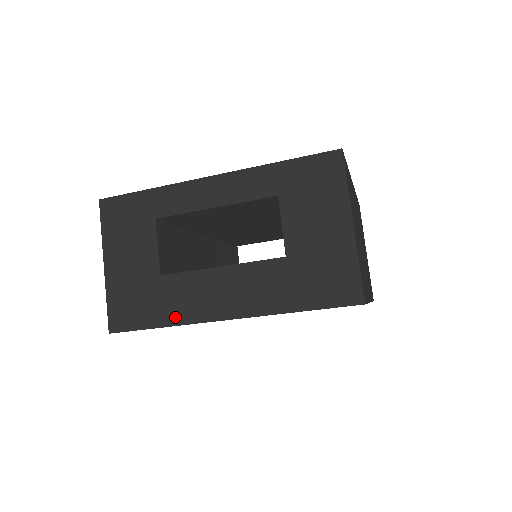
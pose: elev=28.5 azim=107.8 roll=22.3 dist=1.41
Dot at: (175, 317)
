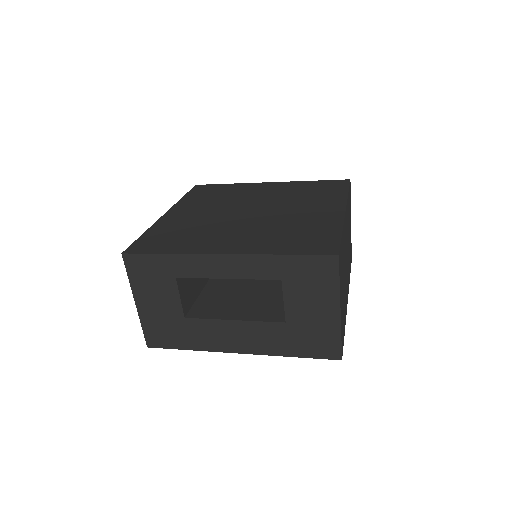
Dot at: (199, 346)
